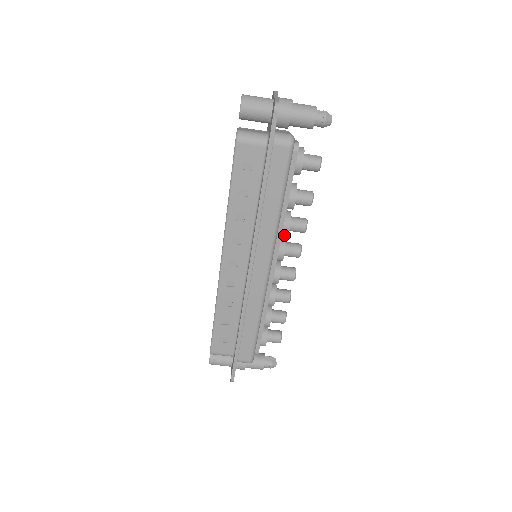
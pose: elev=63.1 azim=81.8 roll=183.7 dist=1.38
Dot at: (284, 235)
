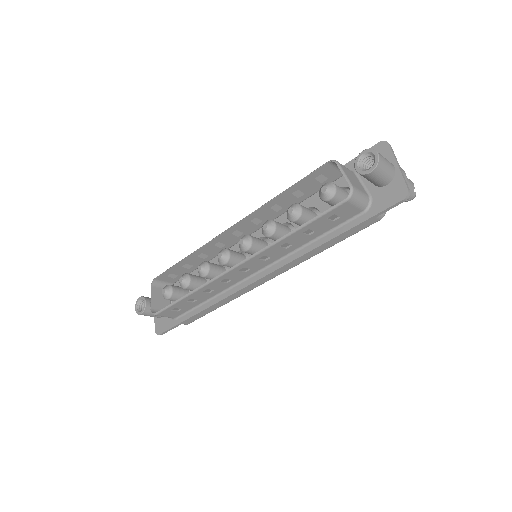
Dot at: occluded
